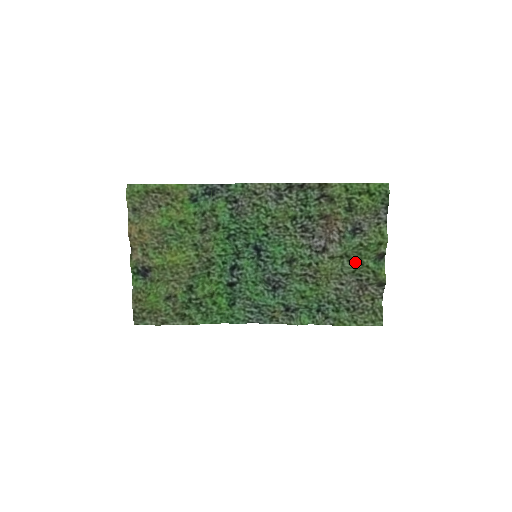
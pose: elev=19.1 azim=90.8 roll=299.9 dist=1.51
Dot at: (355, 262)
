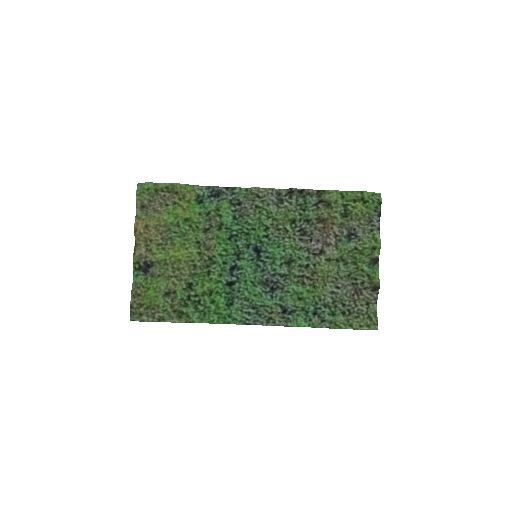
Dot at: (350, 266)
